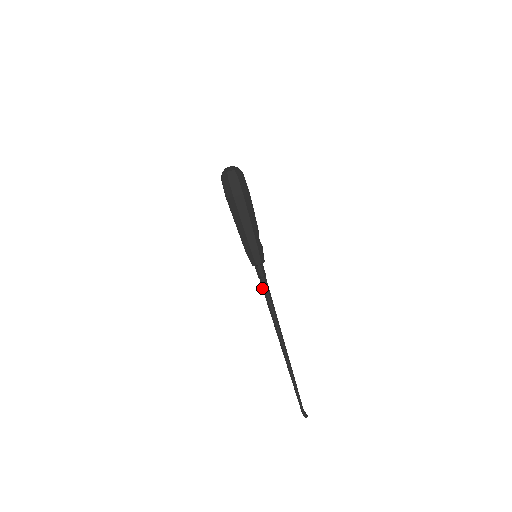
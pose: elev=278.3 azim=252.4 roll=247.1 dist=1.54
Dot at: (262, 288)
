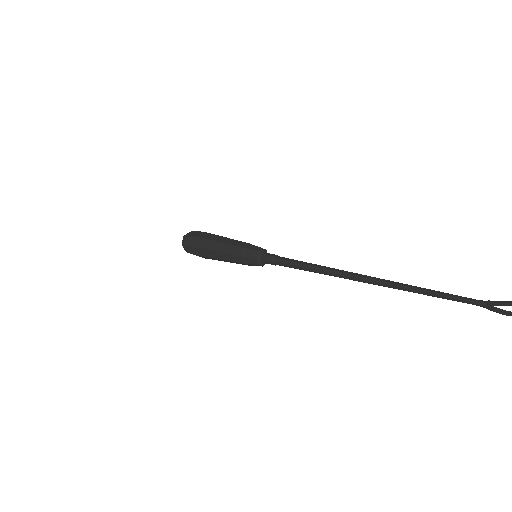
Dot at: (285, 264)
